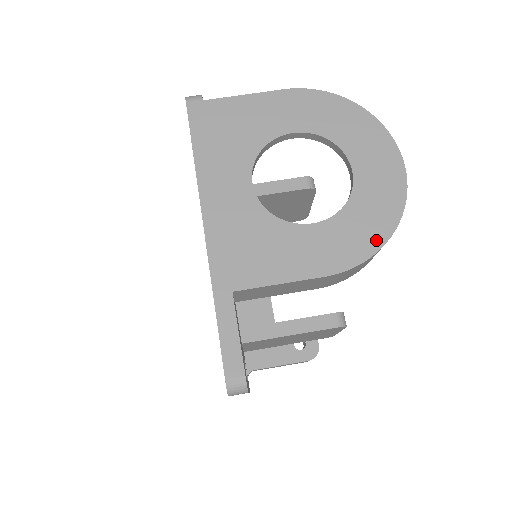
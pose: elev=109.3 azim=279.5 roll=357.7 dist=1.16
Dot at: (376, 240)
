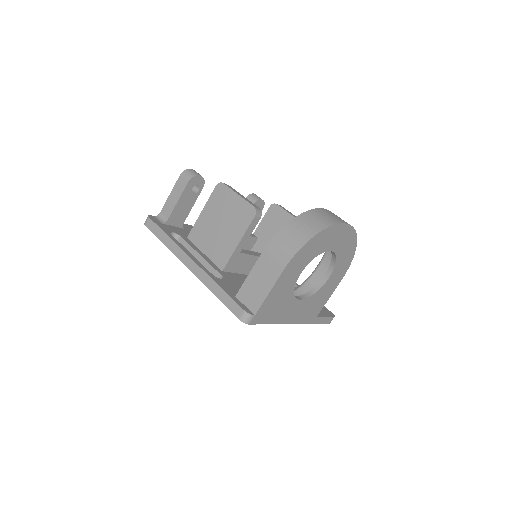
Dot at: (352, 254)
